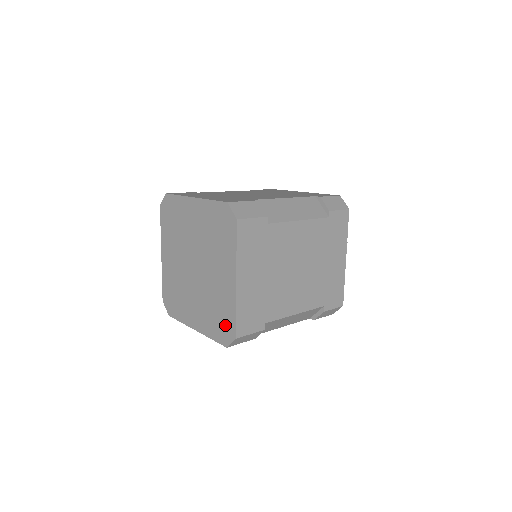
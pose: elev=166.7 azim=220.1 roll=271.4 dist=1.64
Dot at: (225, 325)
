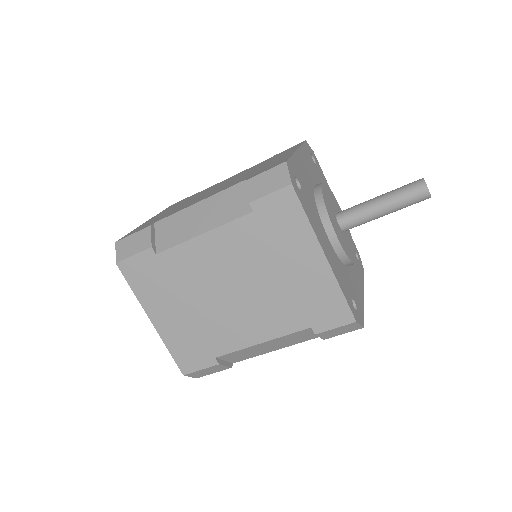
Dot at: occluded
